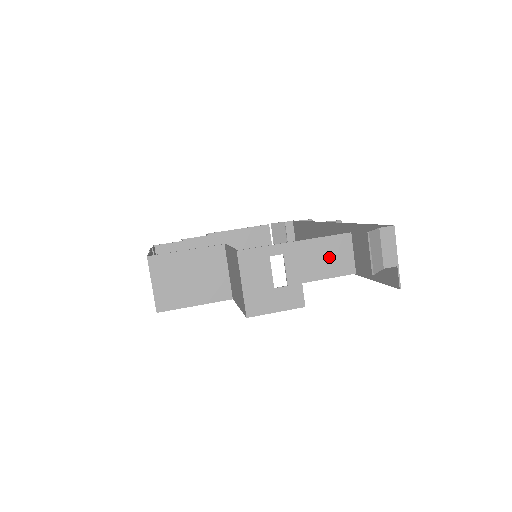
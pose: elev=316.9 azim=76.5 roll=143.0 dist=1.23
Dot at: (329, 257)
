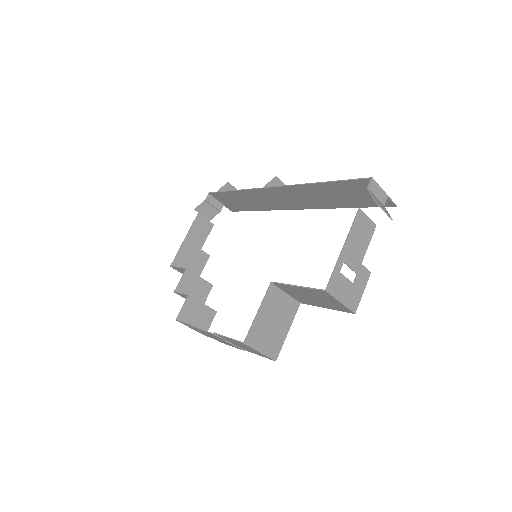
Dot at: (361, 234)
